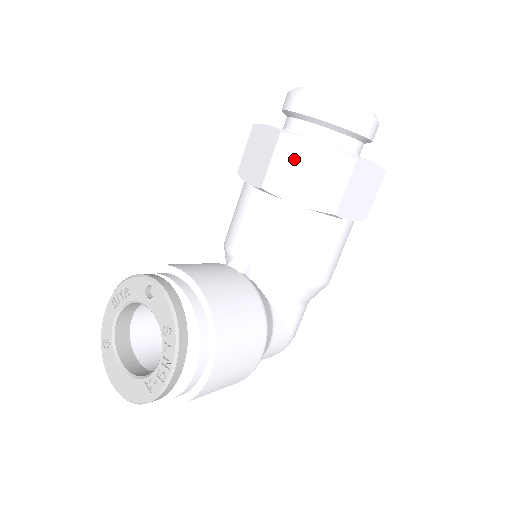
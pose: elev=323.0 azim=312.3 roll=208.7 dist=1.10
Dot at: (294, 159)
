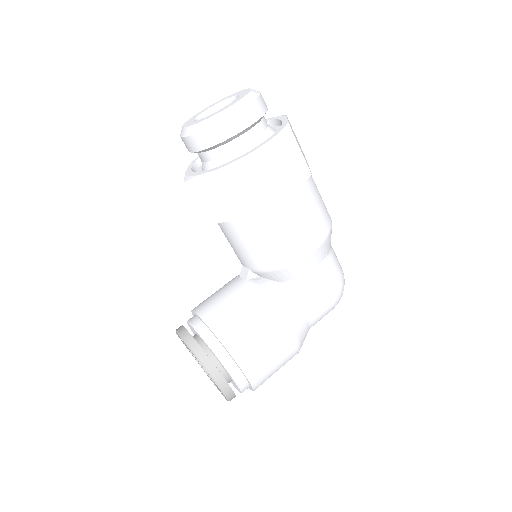
Dot at: (205, 194)
